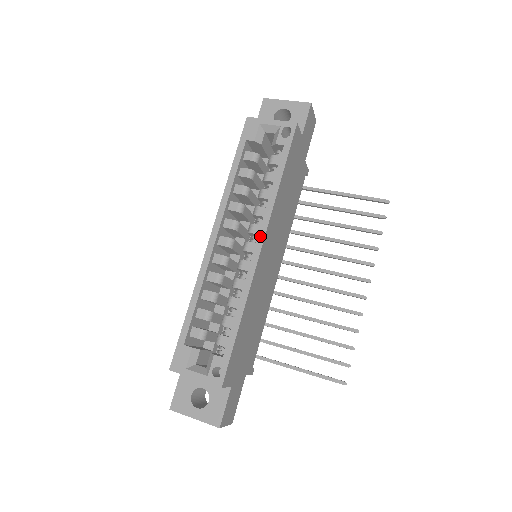
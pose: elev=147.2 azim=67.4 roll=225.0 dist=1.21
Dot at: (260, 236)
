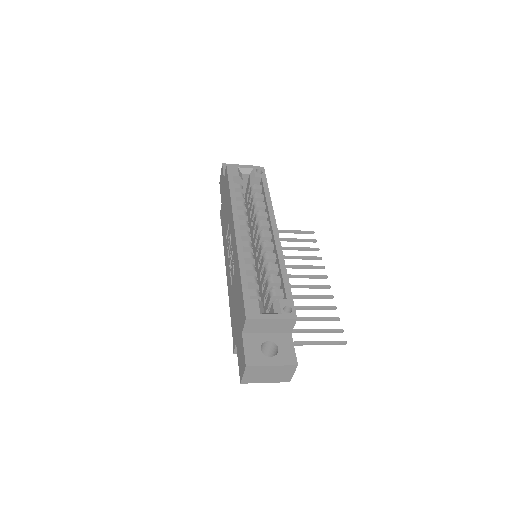
Dot at: (273, 224)
